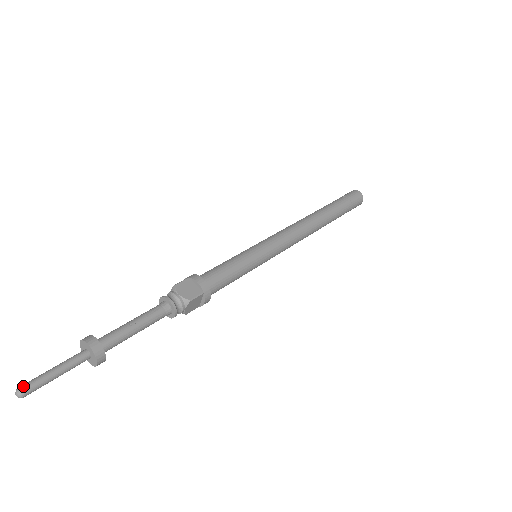
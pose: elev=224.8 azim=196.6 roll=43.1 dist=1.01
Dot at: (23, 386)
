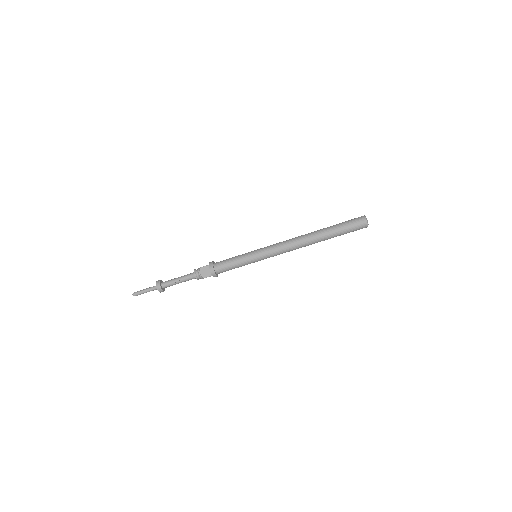
Dot at: (134, 293)
